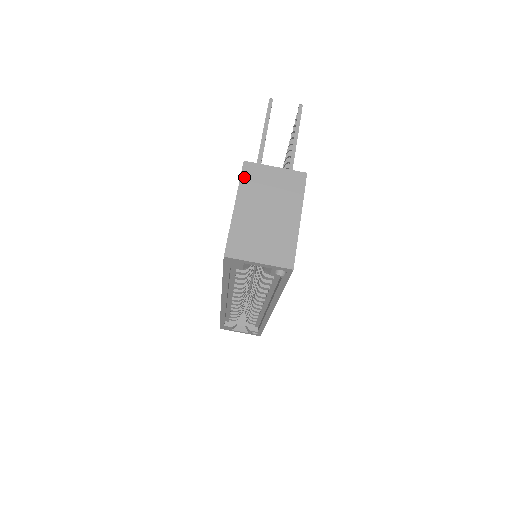
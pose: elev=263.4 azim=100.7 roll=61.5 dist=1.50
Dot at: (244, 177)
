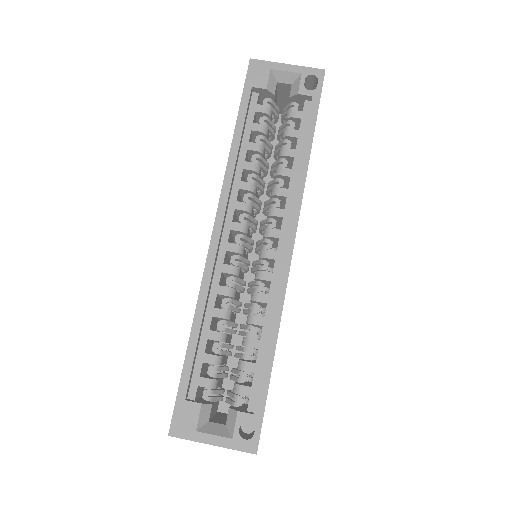
Dot at: occluded
